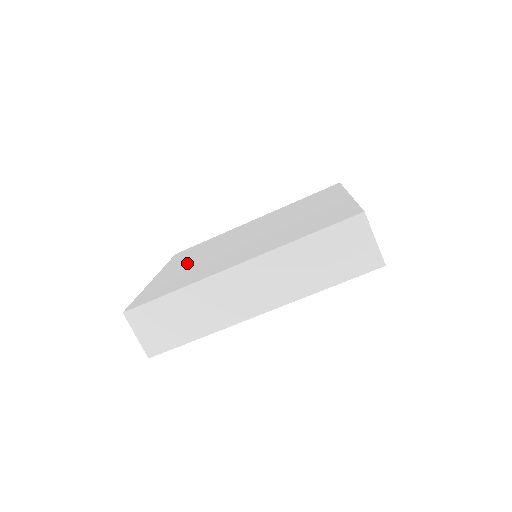
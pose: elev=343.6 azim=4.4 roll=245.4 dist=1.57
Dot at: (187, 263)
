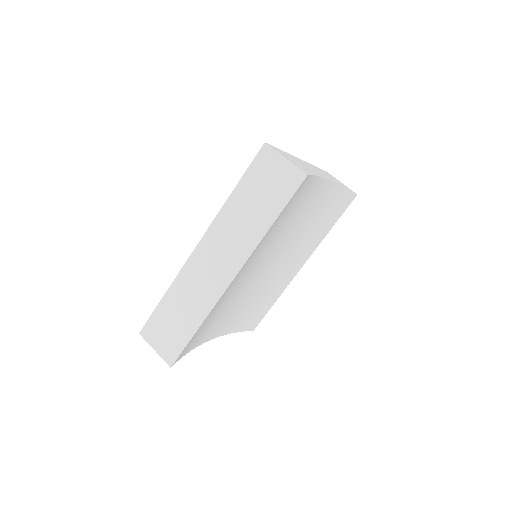
Dot at: occluded
